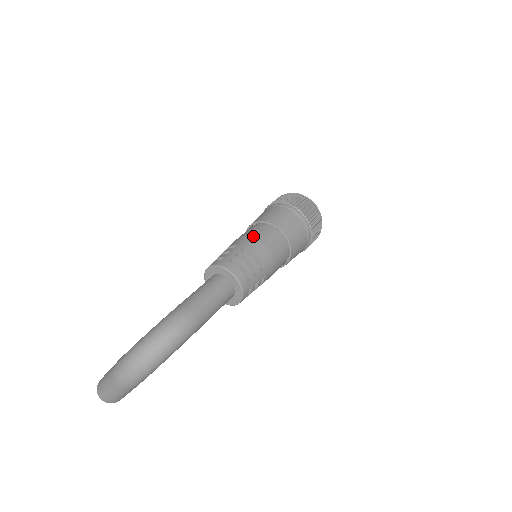
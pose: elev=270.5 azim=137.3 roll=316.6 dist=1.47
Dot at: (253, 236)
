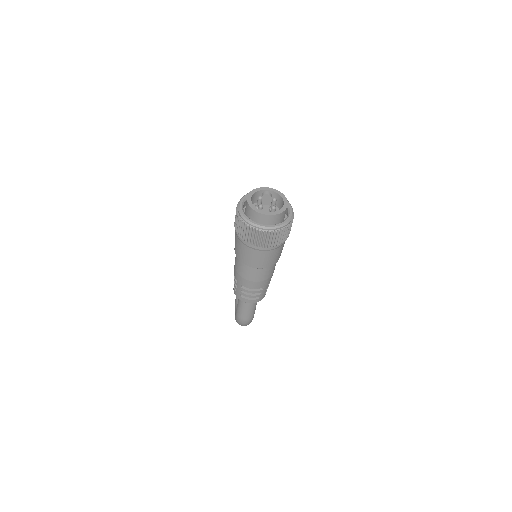
Dot at: (241, 276)
